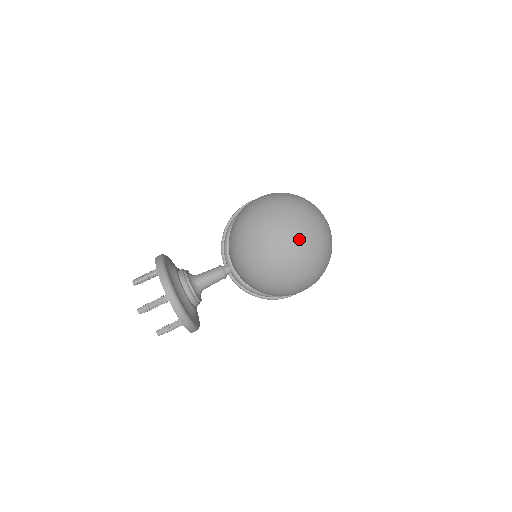
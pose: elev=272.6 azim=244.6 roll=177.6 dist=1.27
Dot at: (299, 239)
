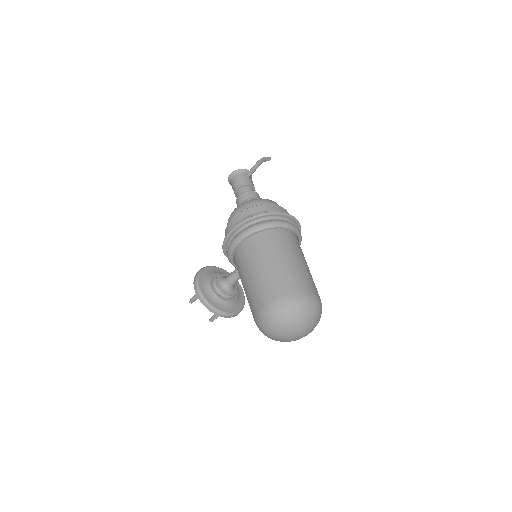
Dot at: (305, 332)
